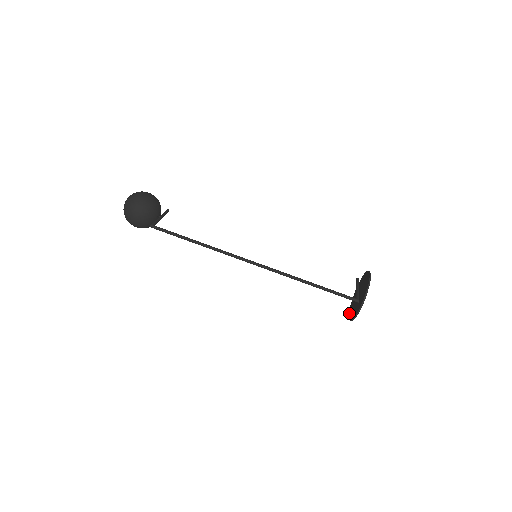
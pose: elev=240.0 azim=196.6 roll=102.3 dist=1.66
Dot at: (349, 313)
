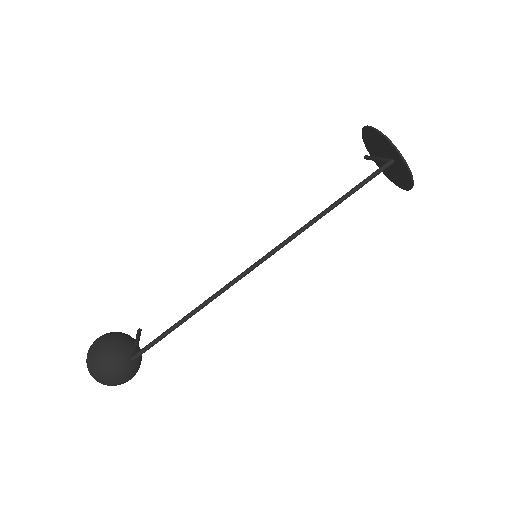
Dot at: (402, 188)
